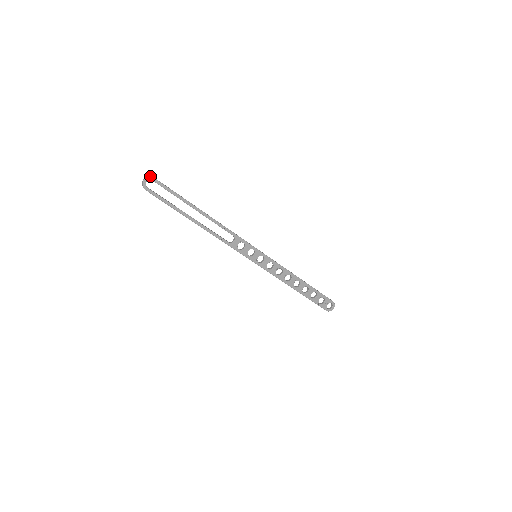
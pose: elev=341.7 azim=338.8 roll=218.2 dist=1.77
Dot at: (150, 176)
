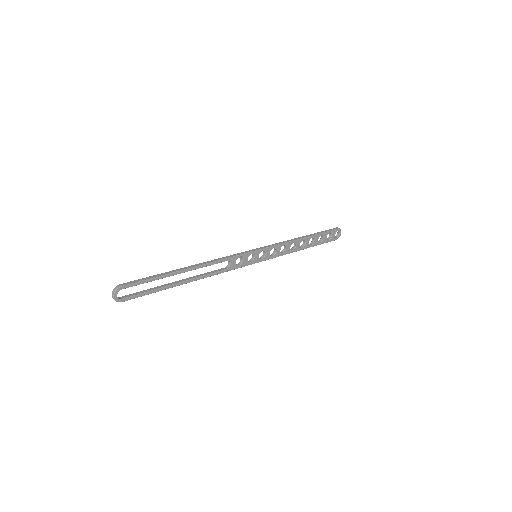
Dot at: (116, 288)
